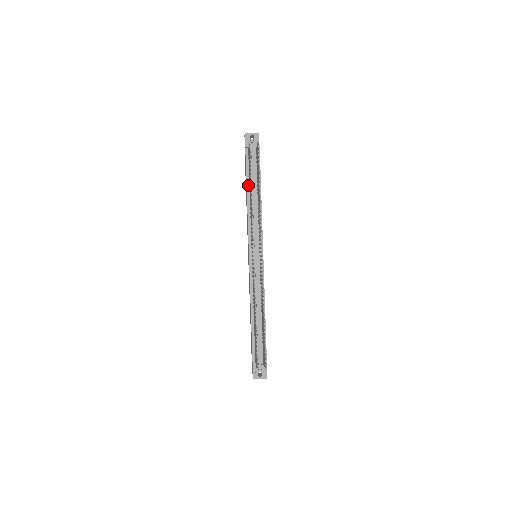
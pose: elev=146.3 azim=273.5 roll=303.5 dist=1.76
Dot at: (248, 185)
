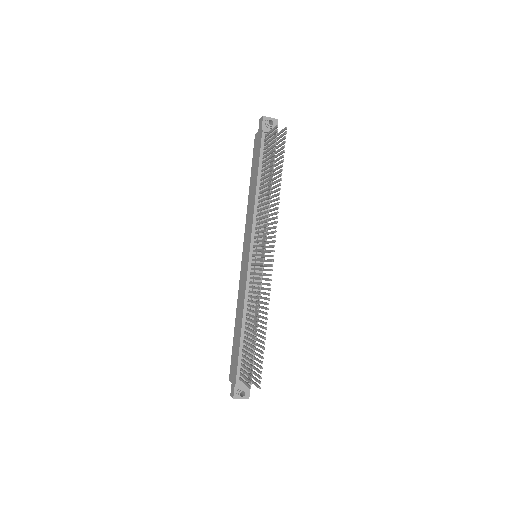
Dot at: (259, 174)
